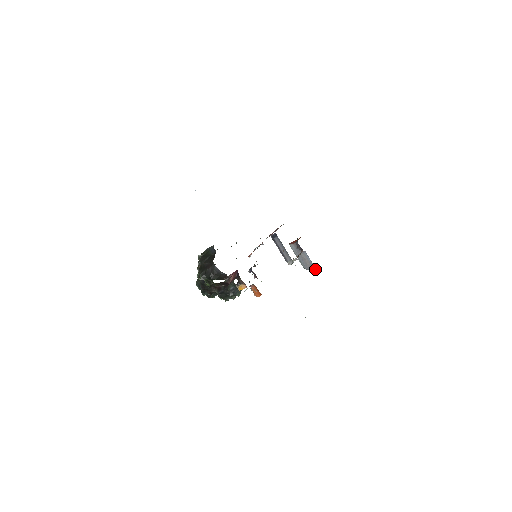
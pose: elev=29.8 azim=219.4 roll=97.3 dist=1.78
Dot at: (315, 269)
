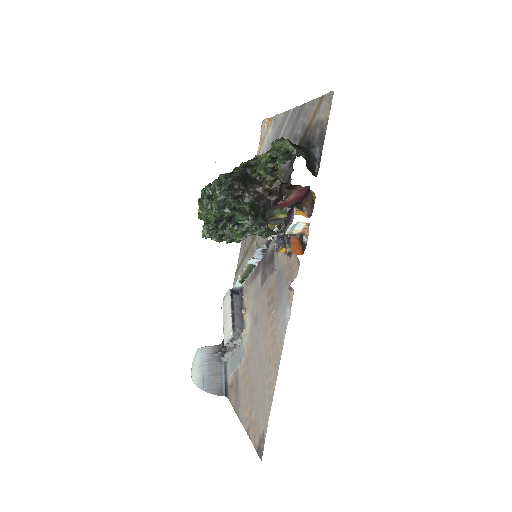
Dot at: (224, 395)
